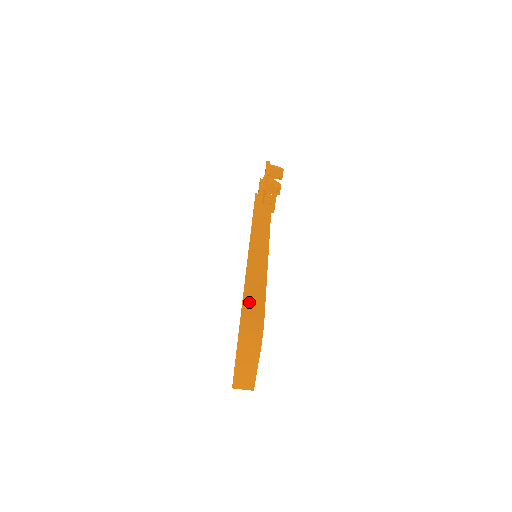
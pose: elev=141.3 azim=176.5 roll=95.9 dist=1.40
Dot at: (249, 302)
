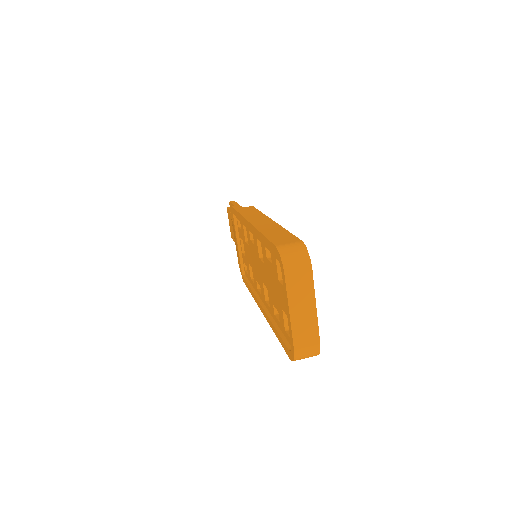
Dot at: (277, 239)
